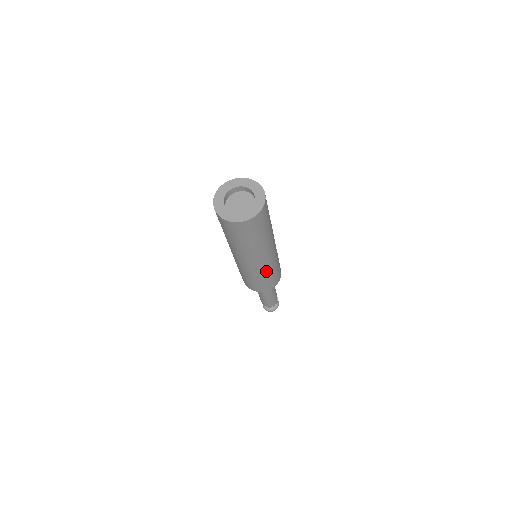
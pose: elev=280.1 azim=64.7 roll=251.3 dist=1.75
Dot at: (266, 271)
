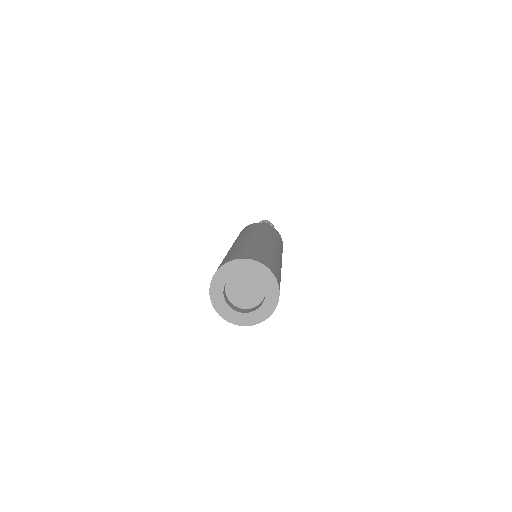
Dot at: occluded
